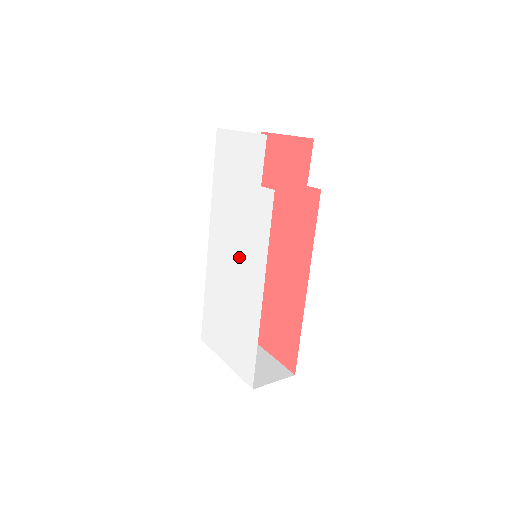
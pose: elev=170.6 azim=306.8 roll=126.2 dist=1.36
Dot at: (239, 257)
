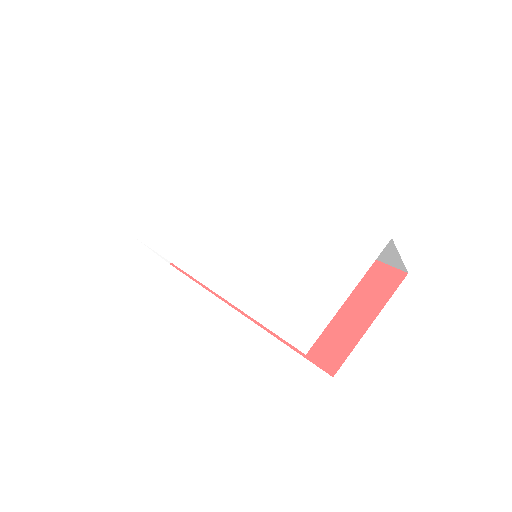
Dot at: (244, 230)
